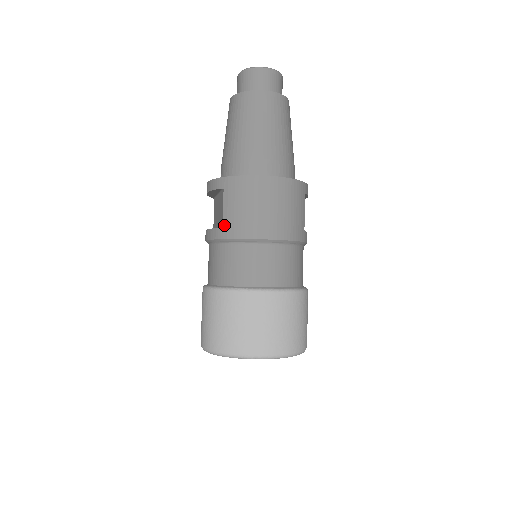
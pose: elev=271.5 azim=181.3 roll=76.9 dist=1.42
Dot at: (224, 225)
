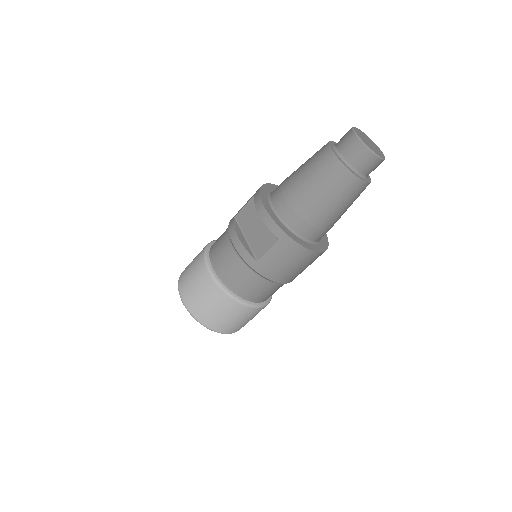
Dot at: (260, 261)
